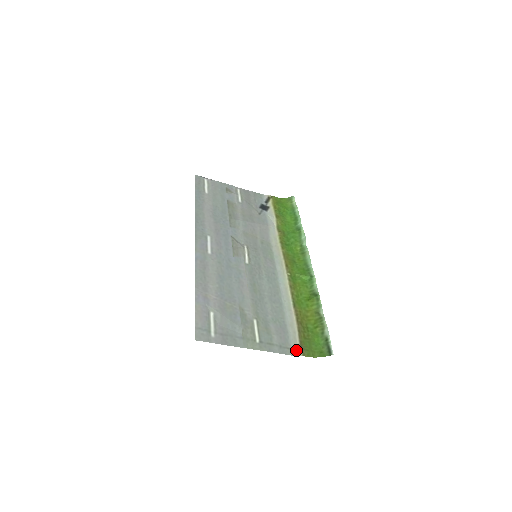
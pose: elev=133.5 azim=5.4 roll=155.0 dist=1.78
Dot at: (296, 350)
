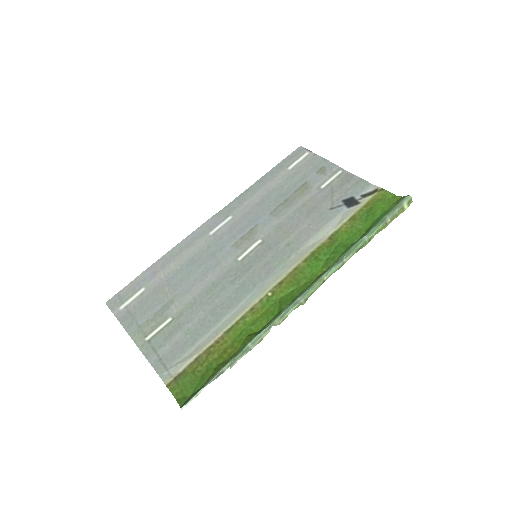
Dot at: (169, 375)
